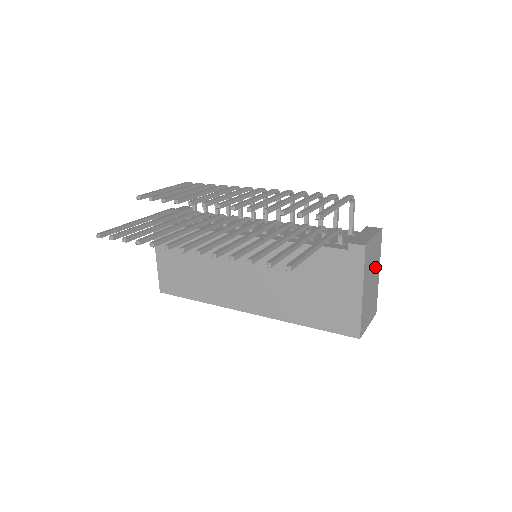
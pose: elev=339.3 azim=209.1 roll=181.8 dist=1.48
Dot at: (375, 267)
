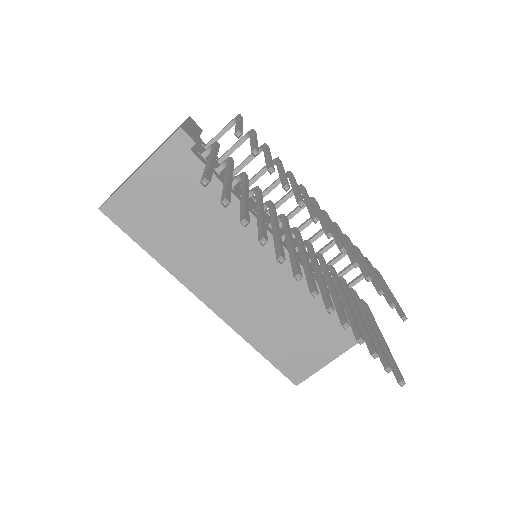
Dot at: occluded
